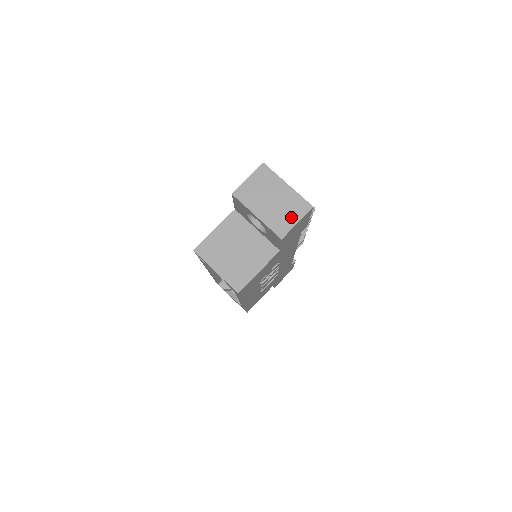
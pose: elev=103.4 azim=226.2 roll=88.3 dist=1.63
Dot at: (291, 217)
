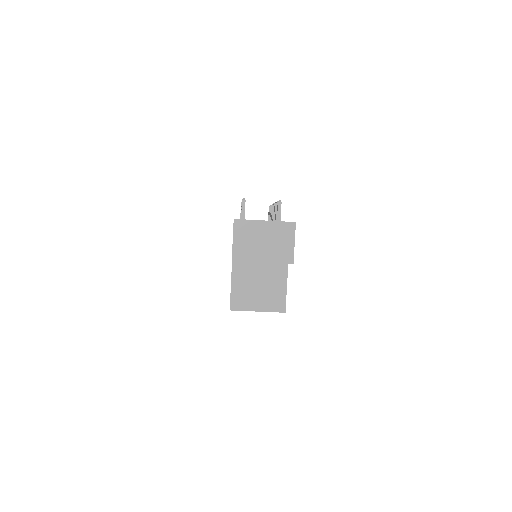
Dot at: (287, 243)
